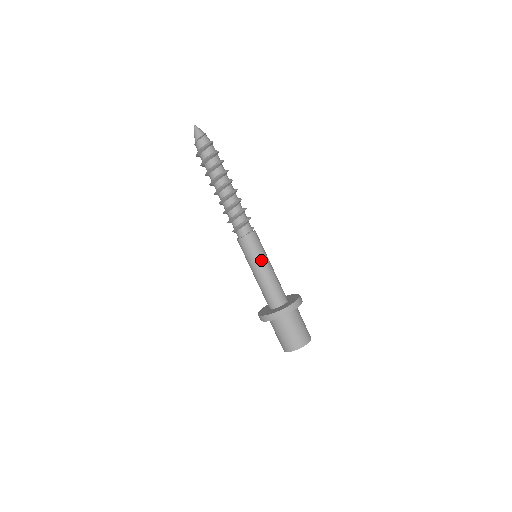
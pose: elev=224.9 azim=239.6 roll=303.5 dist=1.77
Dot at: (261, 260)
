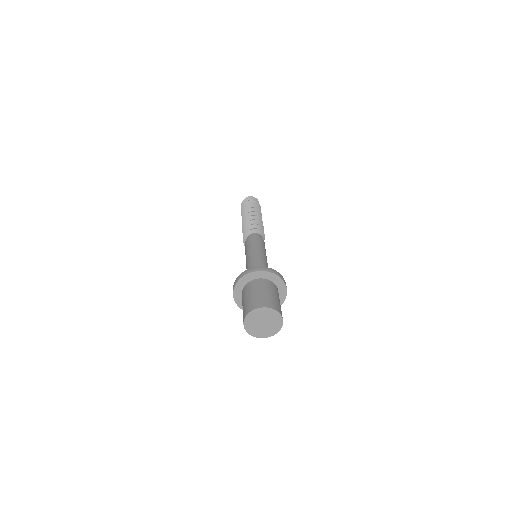
Dot at: (261, 251)
